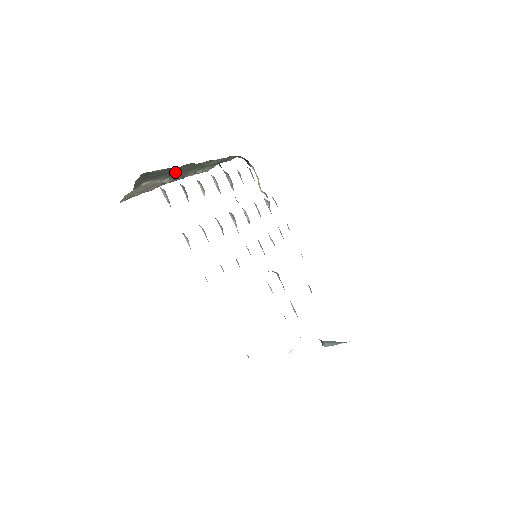
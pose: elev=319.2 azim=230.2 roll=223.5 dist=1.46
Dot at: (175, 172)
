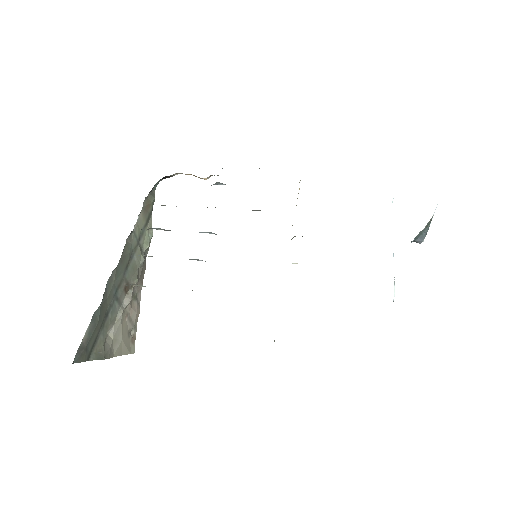
Dot at: (118, 292)
